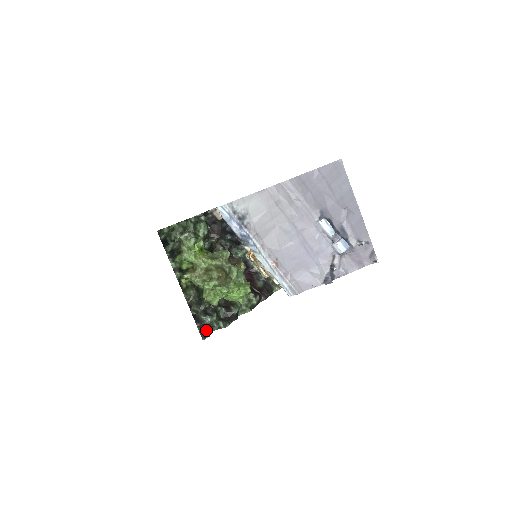
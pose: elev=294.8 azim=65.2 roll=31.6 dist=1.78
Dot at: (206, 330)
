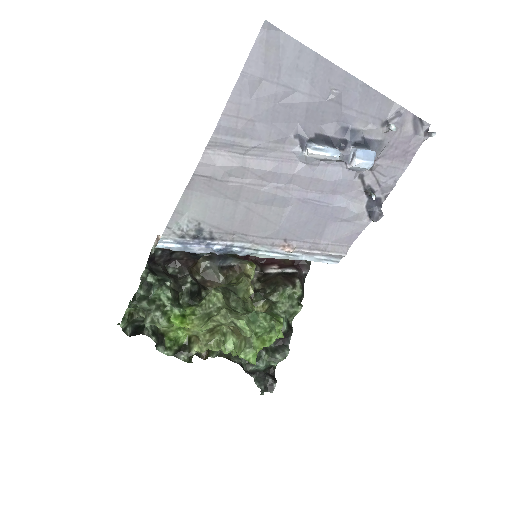
Dot at: (267, 379)
